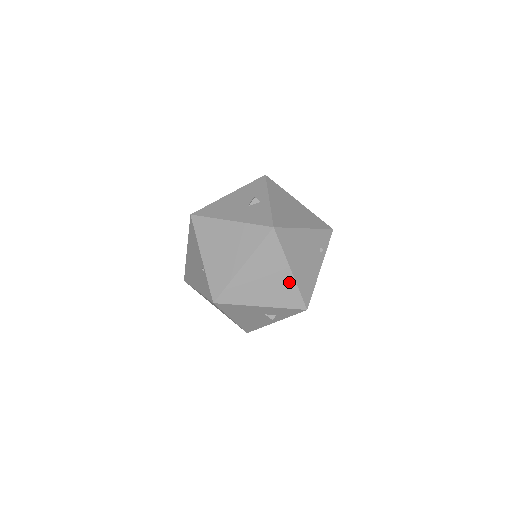
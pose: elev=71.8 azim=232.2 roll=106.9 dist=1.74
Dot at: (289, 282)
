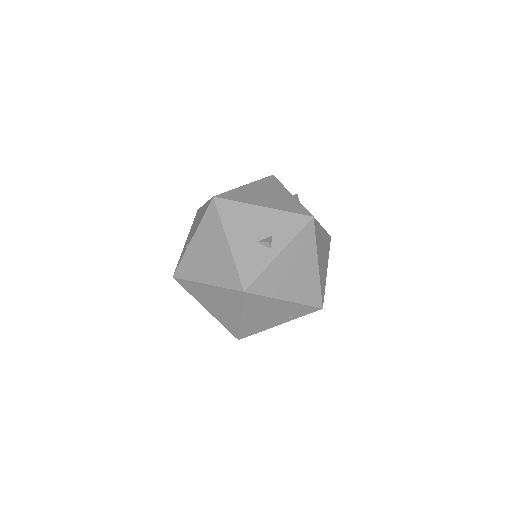
Dot at: (235, 320)
